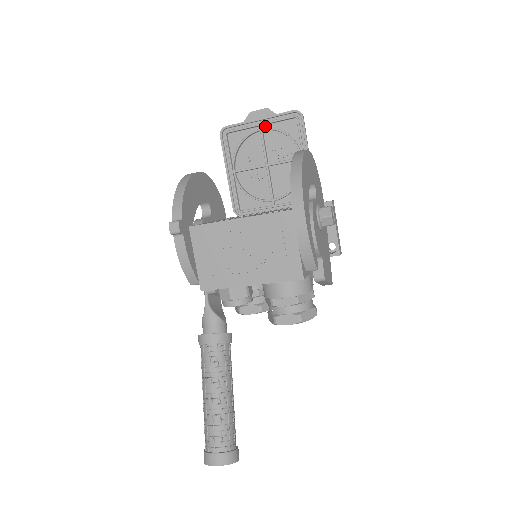
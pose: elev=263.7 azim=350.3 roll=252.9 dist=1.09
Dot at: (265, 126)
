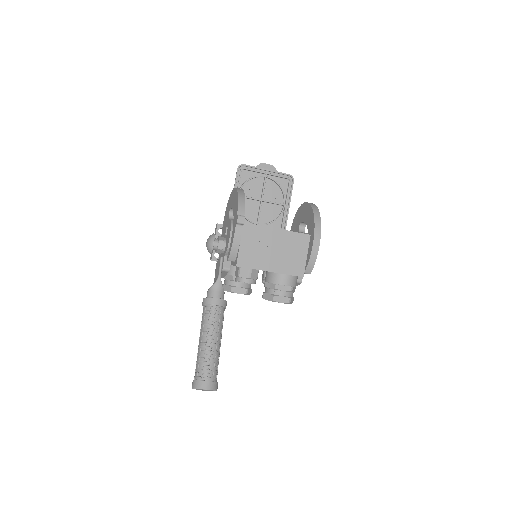
Dot at: (268, 176)
